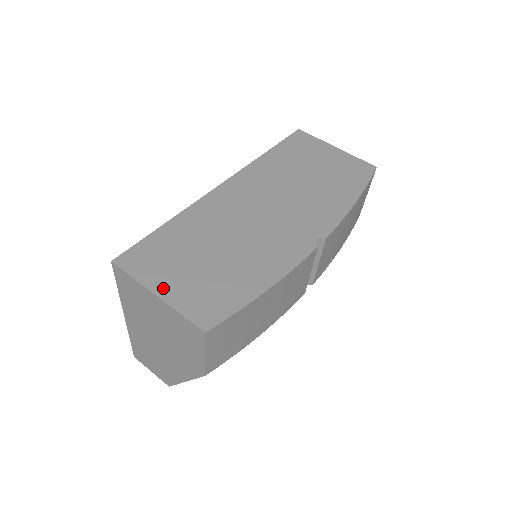
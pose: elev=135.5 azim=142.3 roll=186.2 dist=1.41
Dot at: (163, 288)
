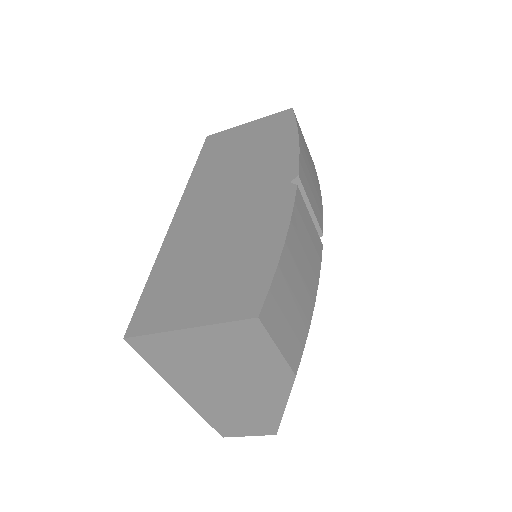
Dot at: (189, 318)
